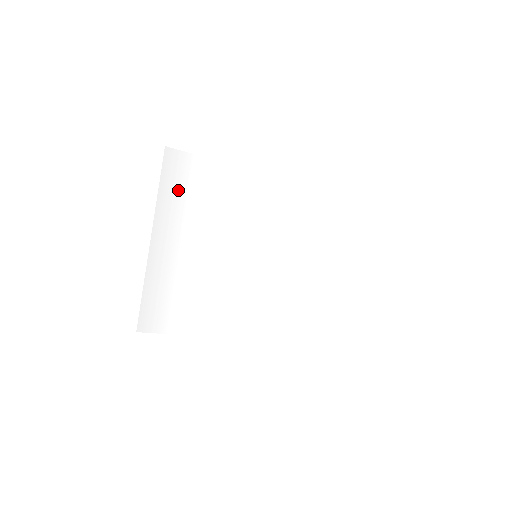
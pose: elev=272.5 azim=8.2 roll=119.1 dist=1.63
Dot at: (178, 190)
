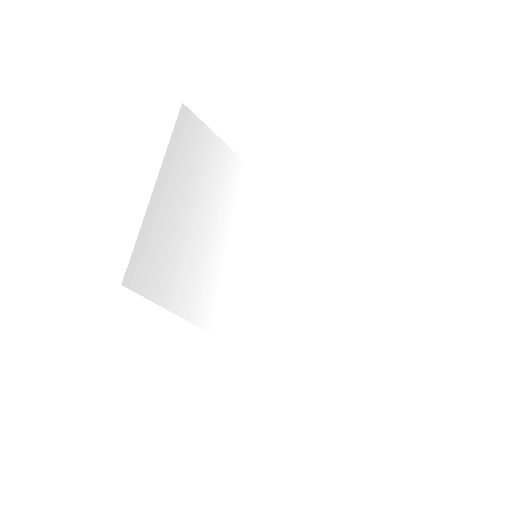
Dot at: (189, 149)
